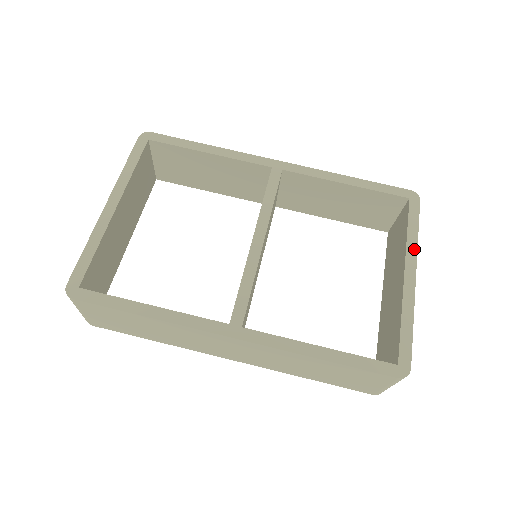
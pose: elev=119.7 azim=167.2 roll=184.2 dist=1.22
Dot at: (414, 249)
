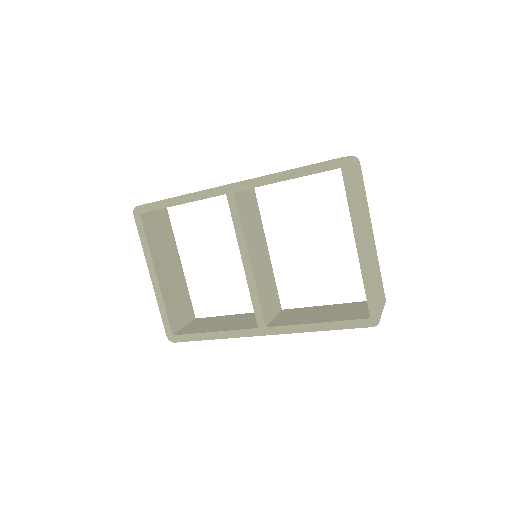
Dot at: (358, 220)
